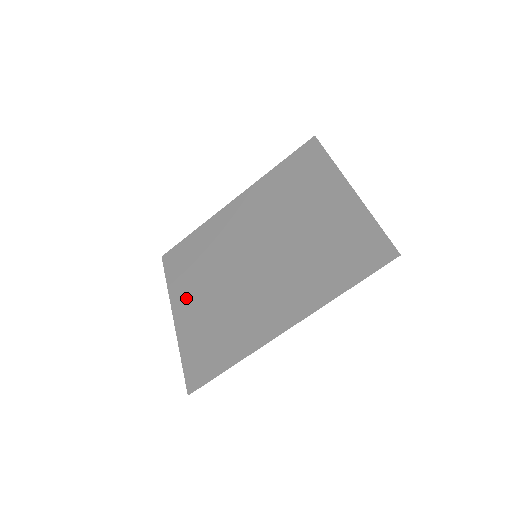
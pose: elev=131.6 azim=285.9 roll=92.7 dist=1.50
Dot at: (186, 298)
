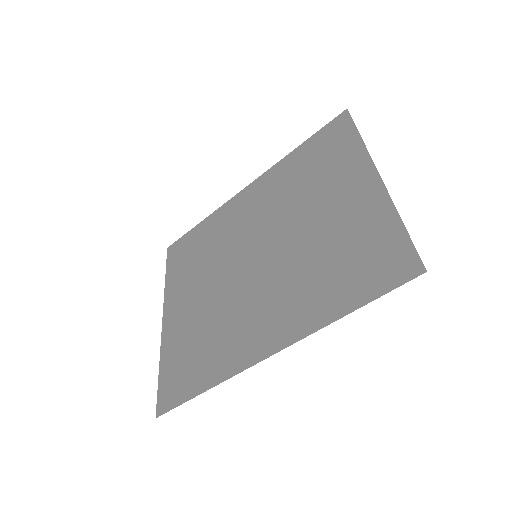
Dot at: (179, 299)
